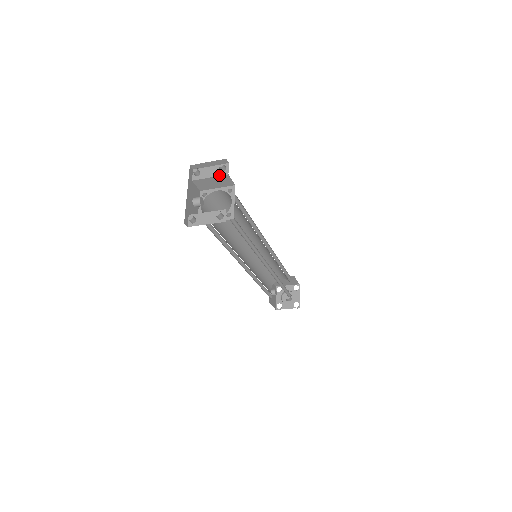
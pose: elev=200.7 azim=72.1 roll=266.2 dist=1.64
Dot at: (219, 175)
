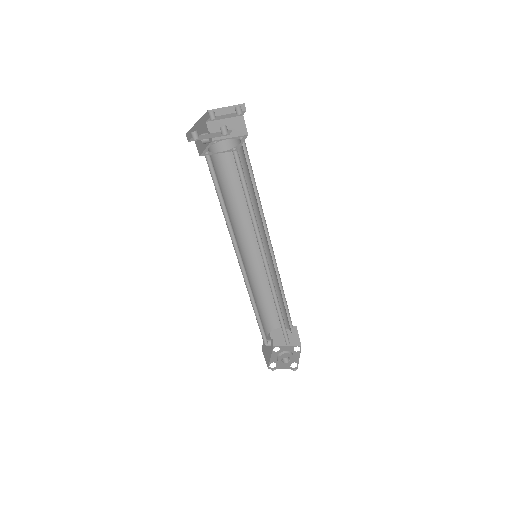
Dot at: (234, 116)
